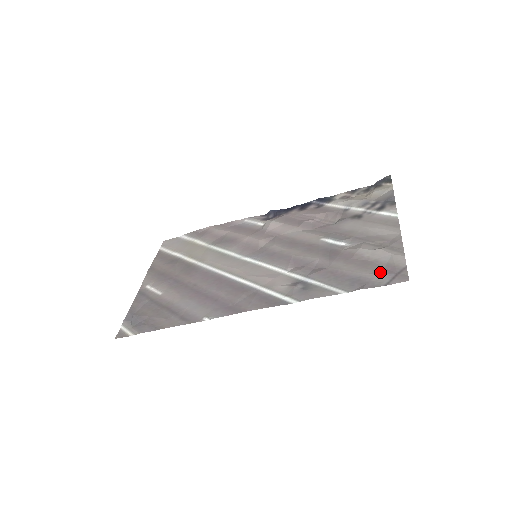
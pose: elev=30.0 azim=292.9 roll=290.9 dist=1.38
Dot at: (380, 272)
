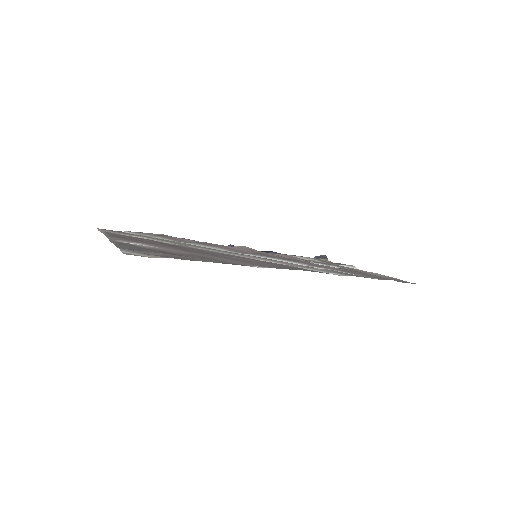
Dot at: occluded
